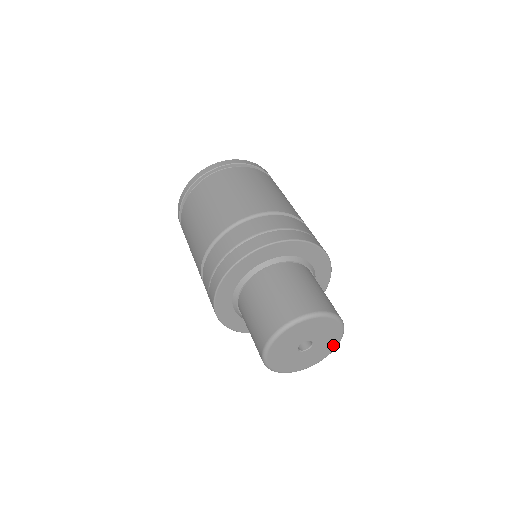
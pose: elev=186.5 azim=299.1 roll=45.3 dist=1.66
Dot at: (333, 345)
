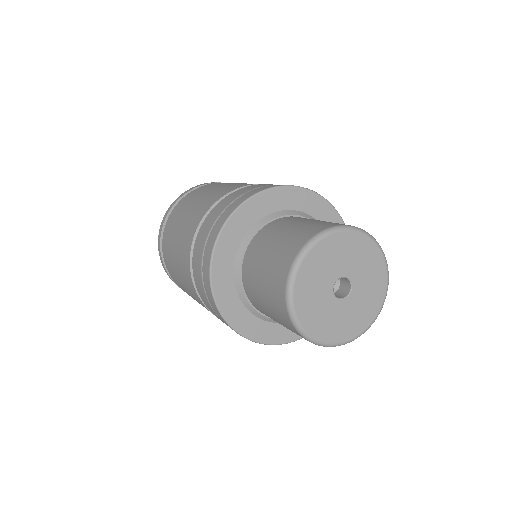
Dot at: (381, 279)
